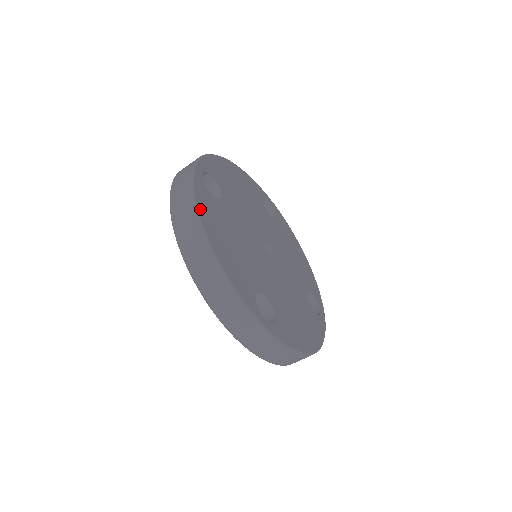
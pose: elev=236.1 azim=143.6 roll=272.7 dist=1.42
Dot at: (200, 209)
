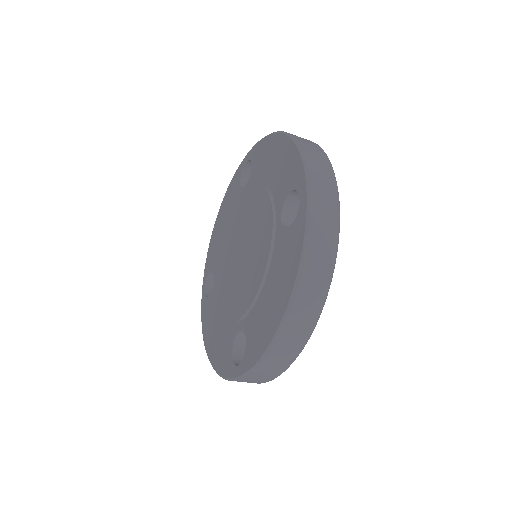
Dot at: occluded
